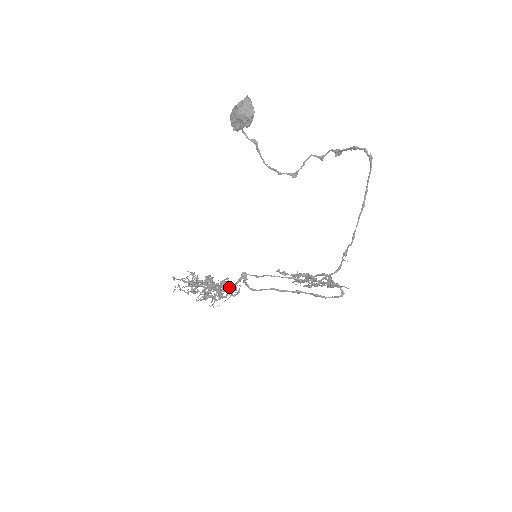
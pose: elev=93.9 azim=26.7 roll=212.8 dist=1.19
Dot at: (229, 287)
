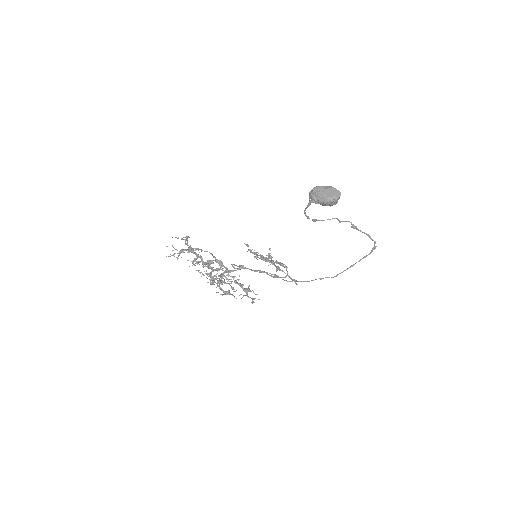
Dot at: occluded
